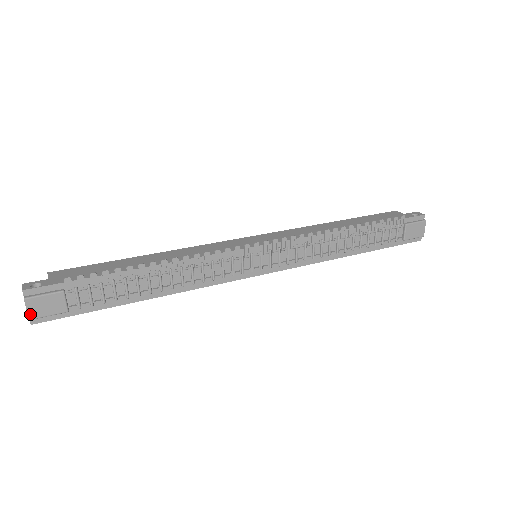
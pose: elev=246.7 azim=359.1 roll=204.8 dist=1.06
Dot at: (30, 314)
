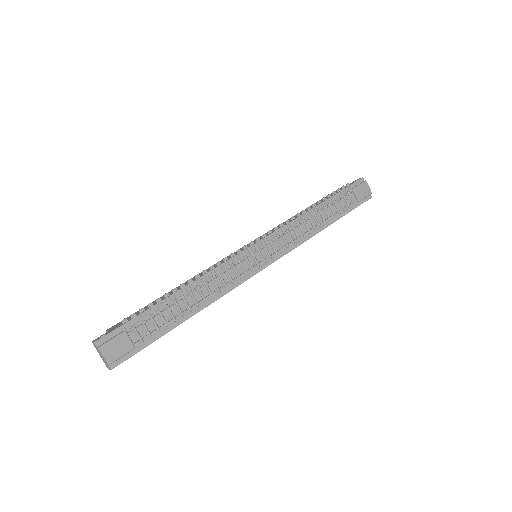
Dot at: (107, 360)
